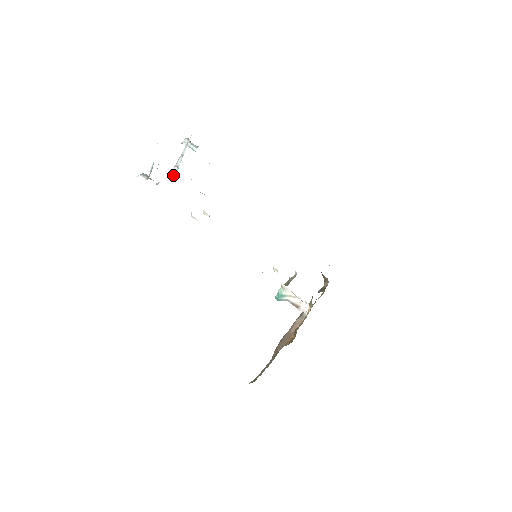
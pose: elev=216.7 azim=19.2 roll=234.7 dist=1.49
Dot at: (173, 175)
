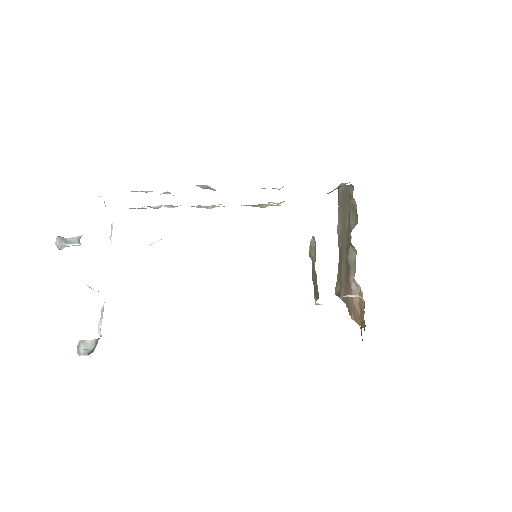
Dot at: occluded
